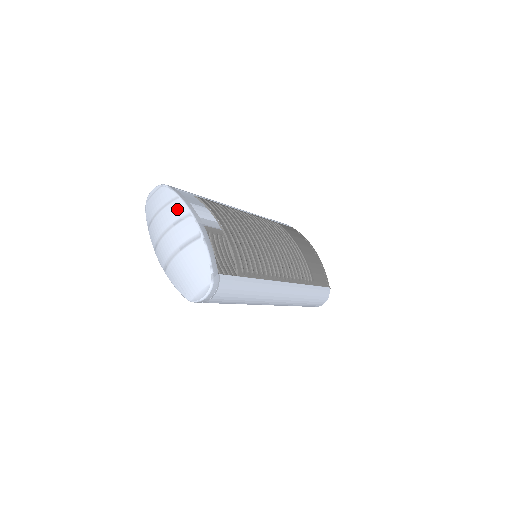
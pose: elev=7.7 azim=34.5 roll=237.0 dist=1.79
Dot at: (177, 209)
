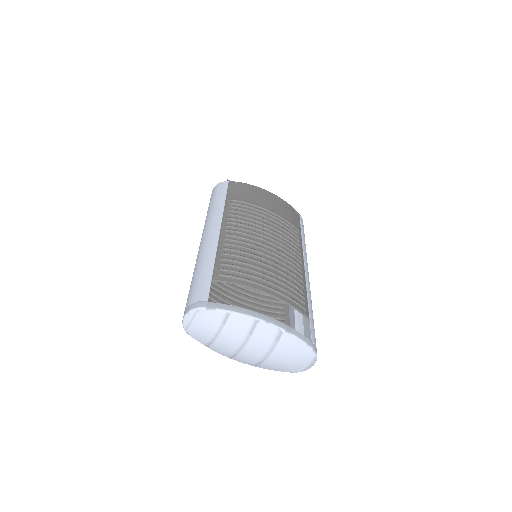
Dot at: (239, 325)
